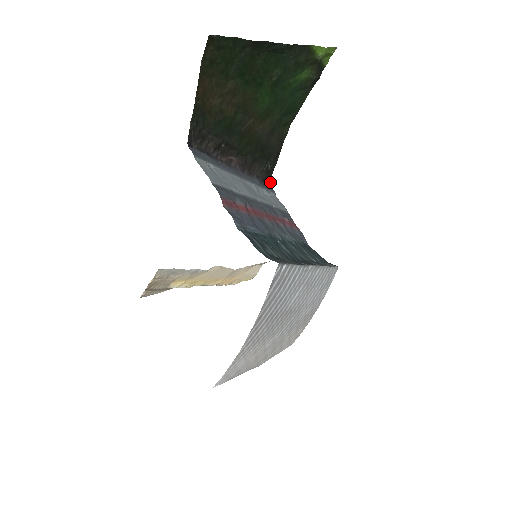
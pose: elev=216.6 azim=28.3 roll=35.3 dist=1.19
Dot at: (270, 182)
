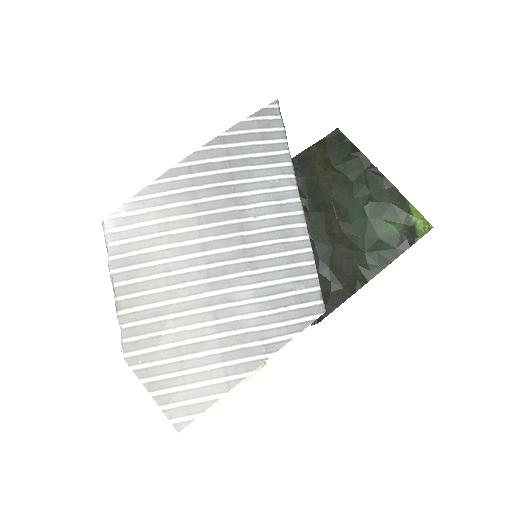
Dot at: (320, 321)
